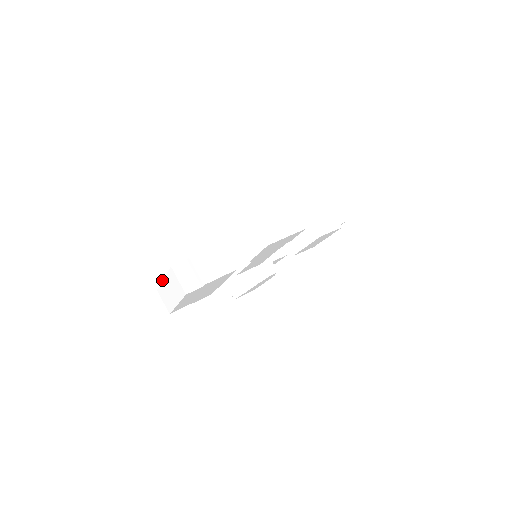
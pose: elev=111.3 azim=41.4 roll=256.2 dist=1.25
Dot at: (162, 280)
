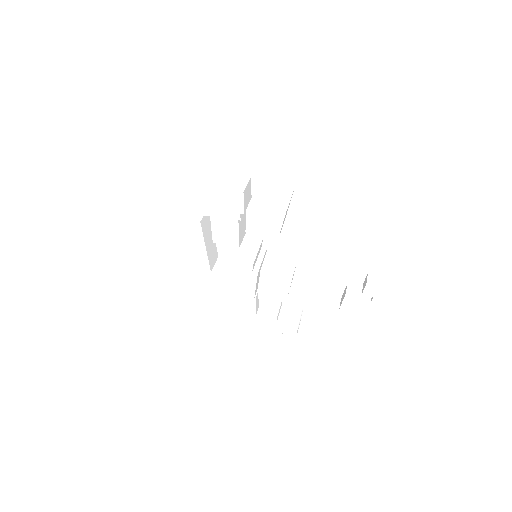
Dot at: occluded
